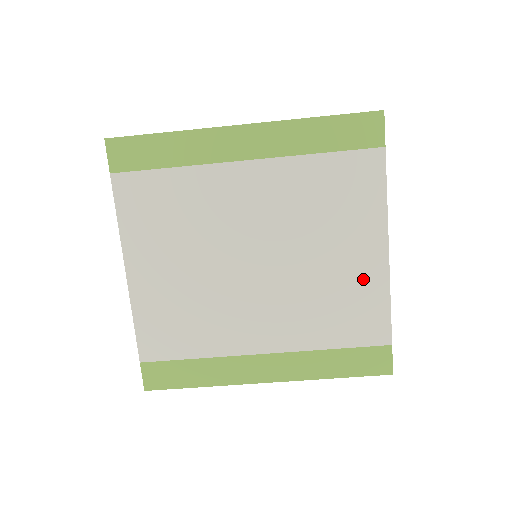
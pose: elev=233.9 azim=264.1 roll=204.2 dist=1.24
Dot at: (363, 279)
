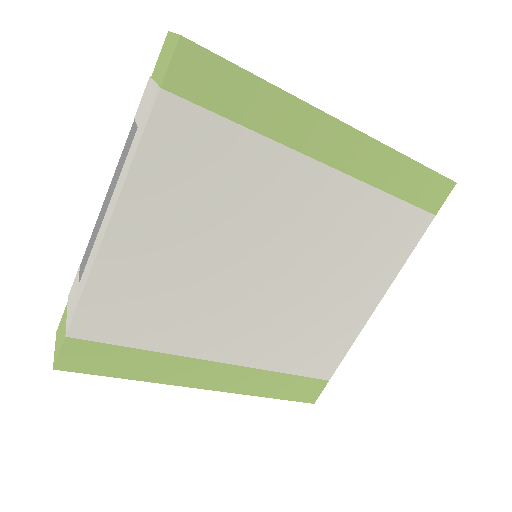
Dot at: (345, 321)
